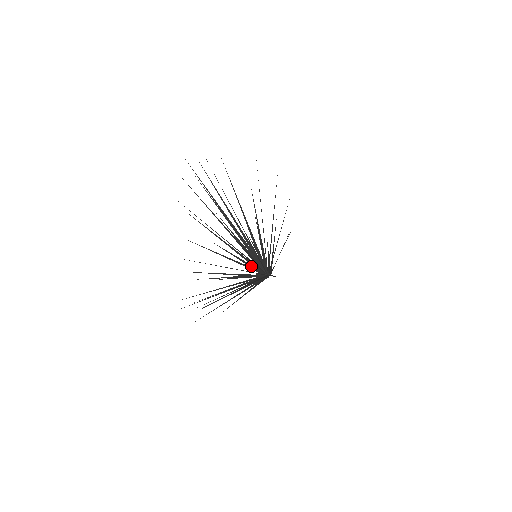
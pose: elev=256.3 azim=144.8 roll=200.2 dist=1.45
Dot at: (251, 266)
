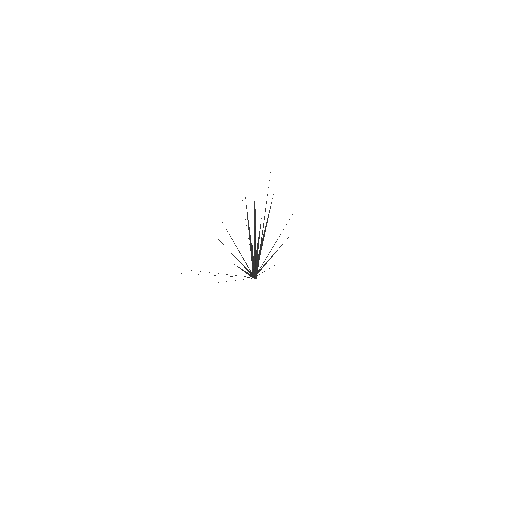
Dot at: (262, 272)
